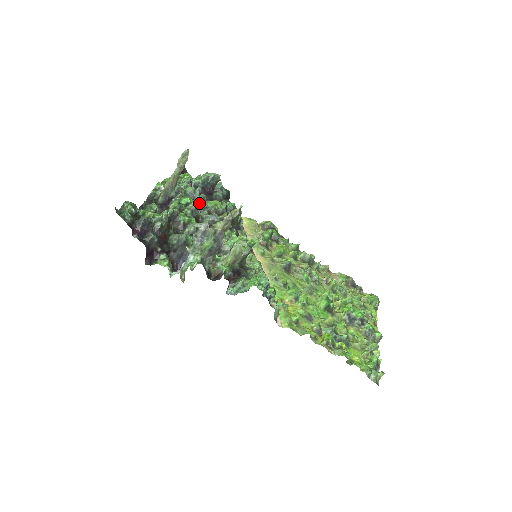
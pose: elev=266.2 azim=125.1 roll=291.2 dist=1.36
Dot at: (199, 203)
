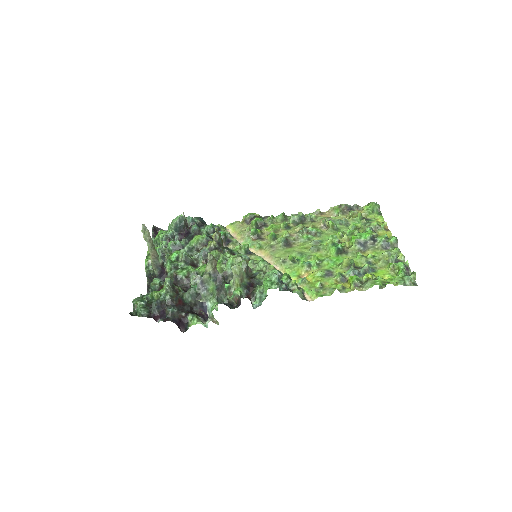
Dot at: (185, 249)
